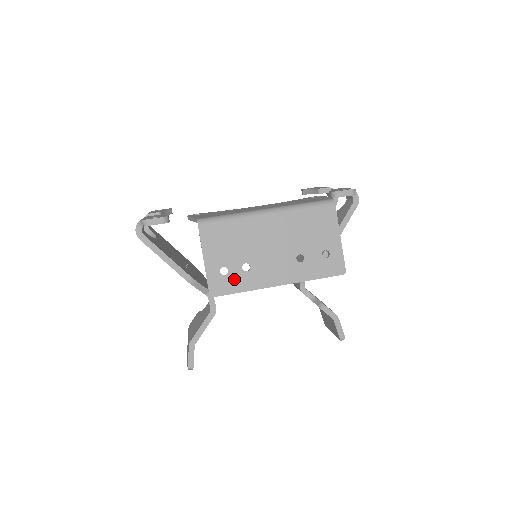
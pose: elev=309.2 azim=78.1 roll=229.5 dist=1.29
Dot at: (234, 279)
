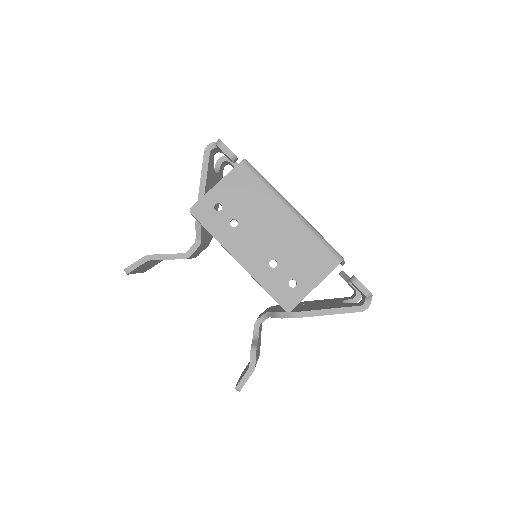
Dot at: (217, 220)
